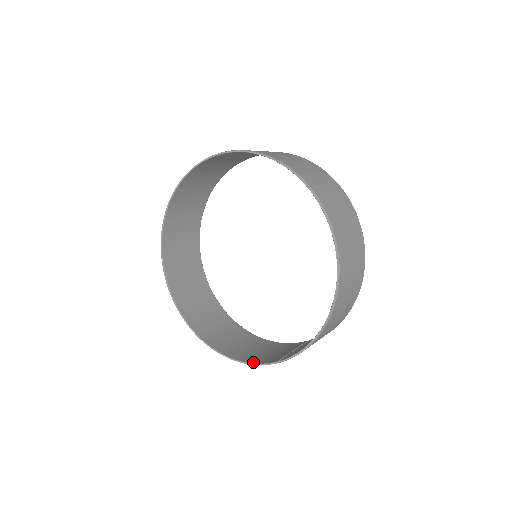
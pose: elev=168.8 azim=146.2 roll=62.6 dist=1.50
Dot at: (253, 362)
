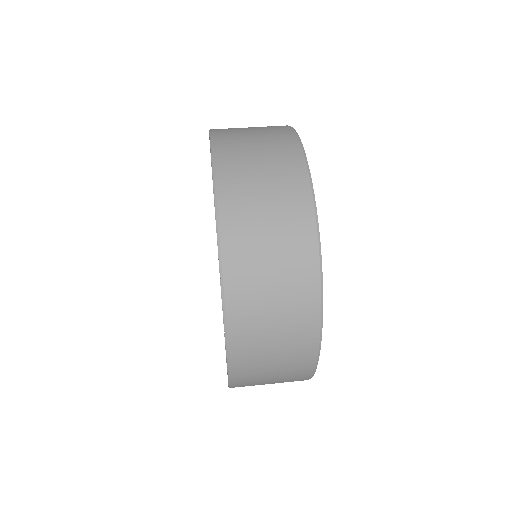
Dot at: occluded
